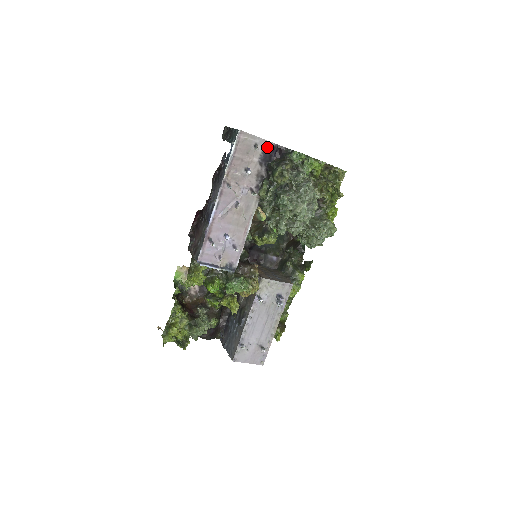
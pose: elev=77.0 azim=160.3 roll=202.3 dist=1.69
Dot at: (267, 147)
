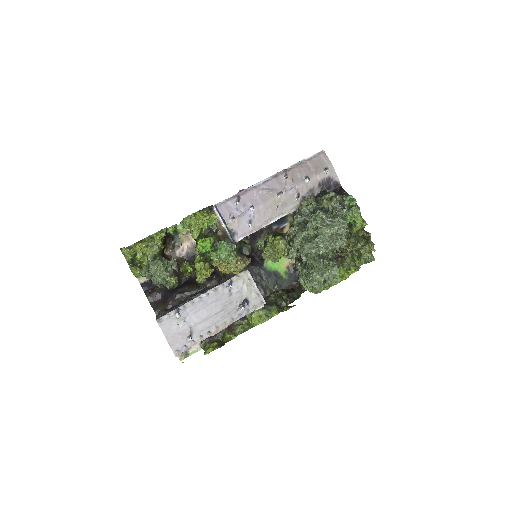
Dot at: (333, 179)
